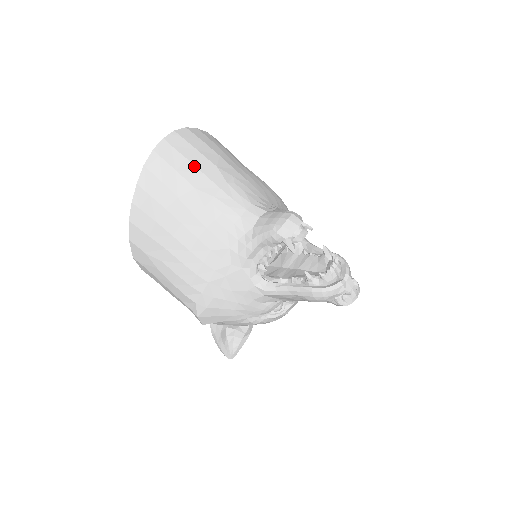
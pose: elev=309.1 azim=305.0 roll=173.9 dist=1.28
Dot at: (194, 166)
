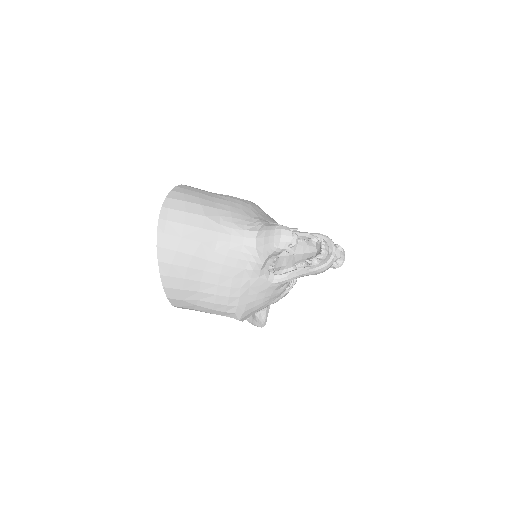
Dot at: (191, 226)
